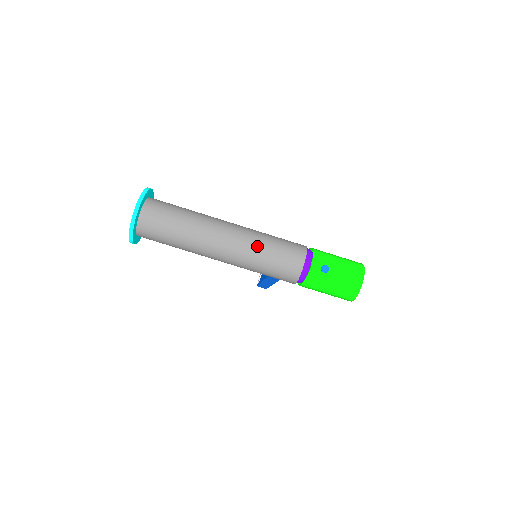
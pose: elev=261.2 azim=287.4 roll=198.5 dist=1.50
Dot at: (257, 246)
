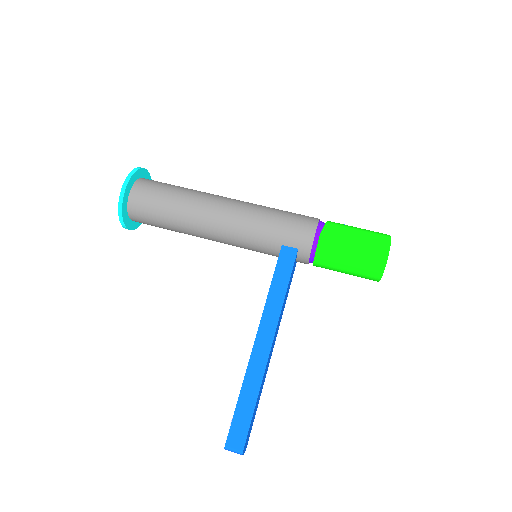
Dot at: occluded
